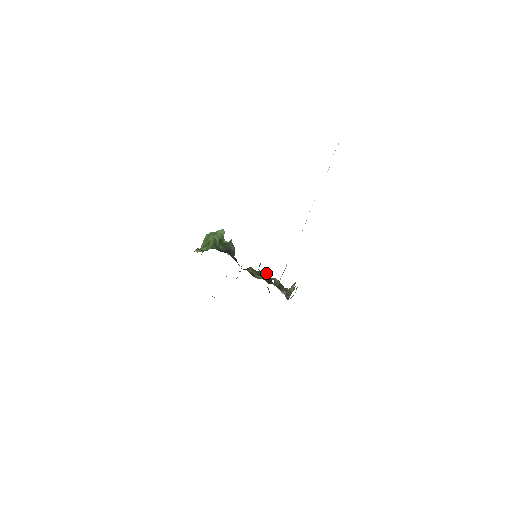
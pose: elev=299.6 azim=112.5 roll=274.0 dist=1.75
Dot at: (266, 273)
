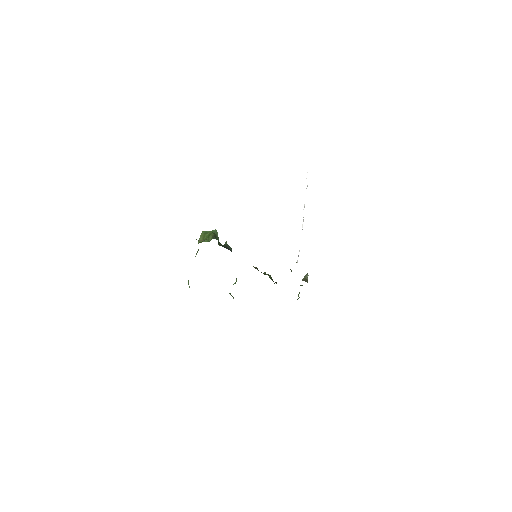
Dot at: occluded
